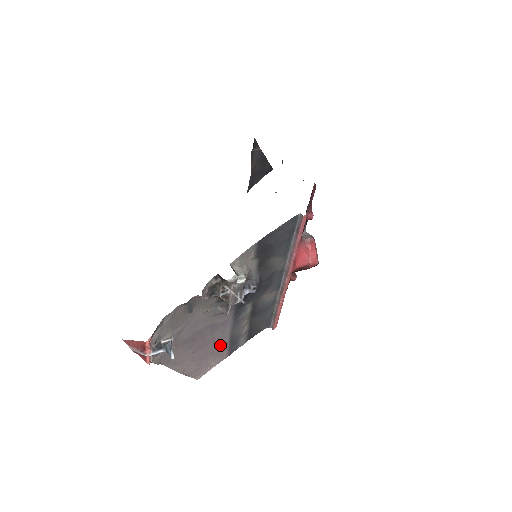
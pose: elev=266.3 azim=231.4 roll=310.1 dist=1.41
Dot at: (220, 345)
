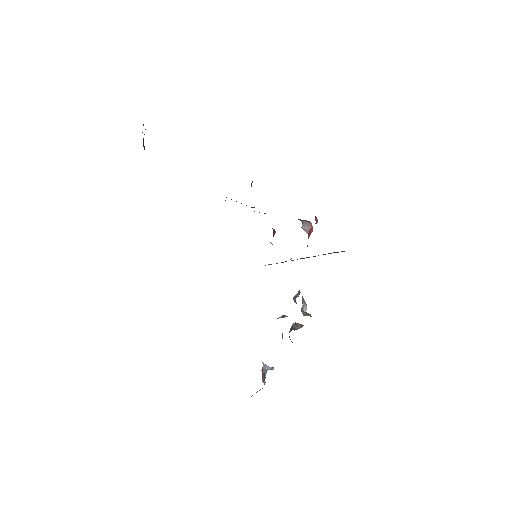
Dot at: occluded
